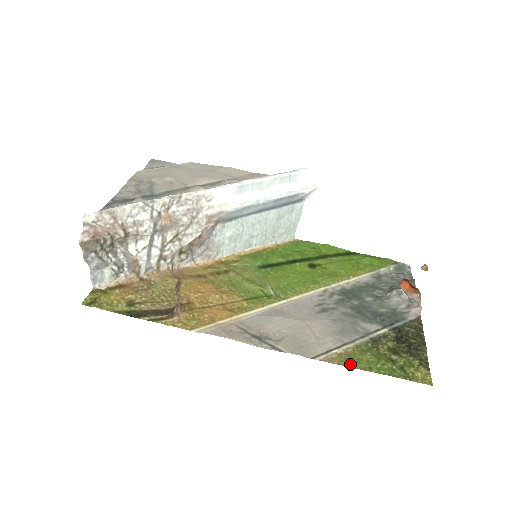
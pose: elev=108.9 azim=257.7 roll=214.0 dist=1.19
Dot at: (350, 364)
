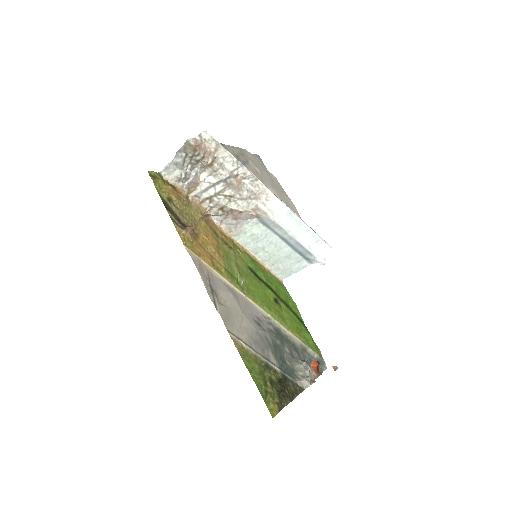
Dot at: (243, 356)
